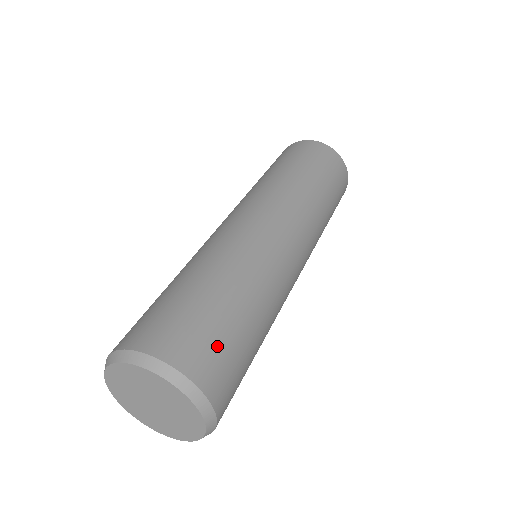
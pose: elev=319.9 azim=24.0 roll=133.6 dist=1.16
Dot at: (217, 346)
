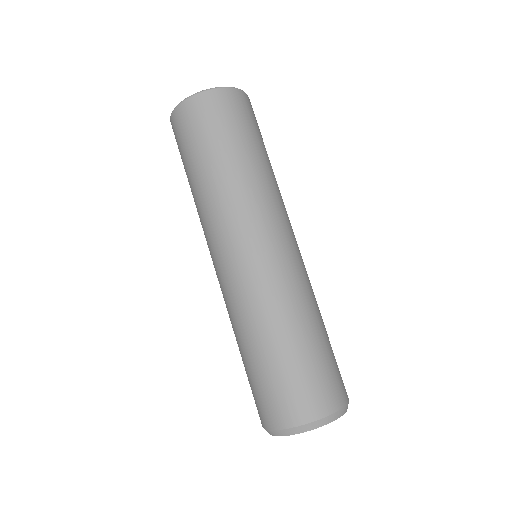
Dot at: (294, 390)
